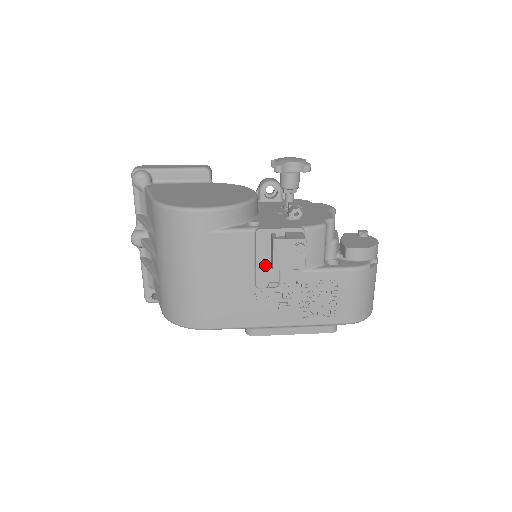
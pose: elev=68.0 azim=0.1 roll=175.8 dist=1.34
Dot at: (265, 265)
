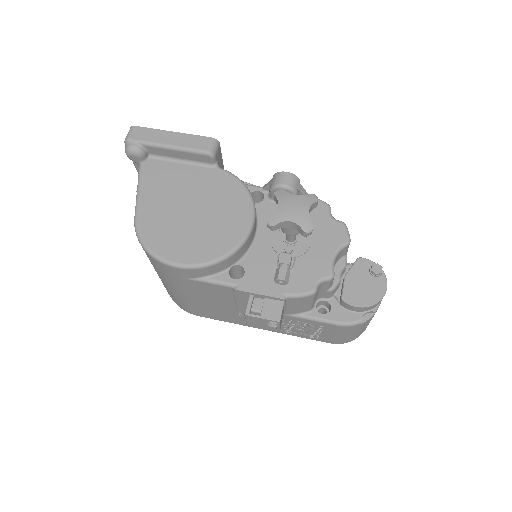
Dot at: (246, 306)
